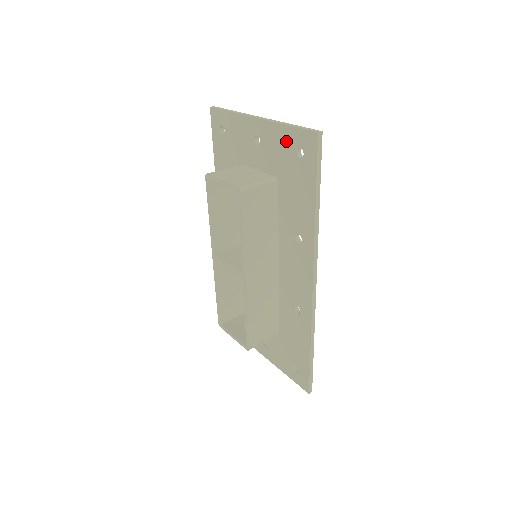
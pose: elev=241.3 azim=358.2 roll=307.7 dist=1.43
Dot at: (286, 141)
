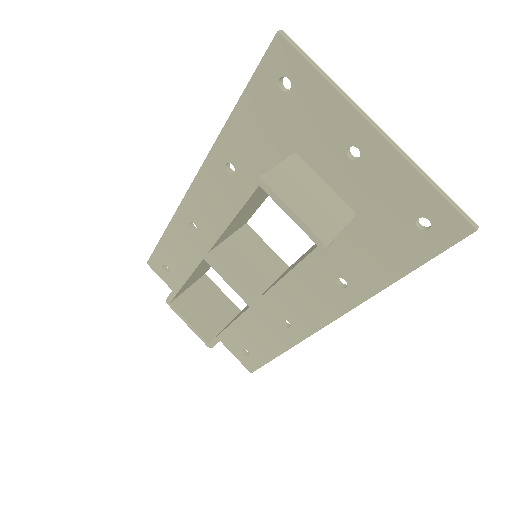
Dot at: (410, 196)
